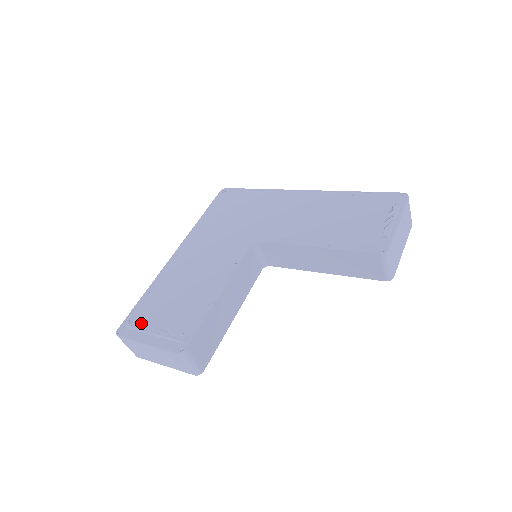
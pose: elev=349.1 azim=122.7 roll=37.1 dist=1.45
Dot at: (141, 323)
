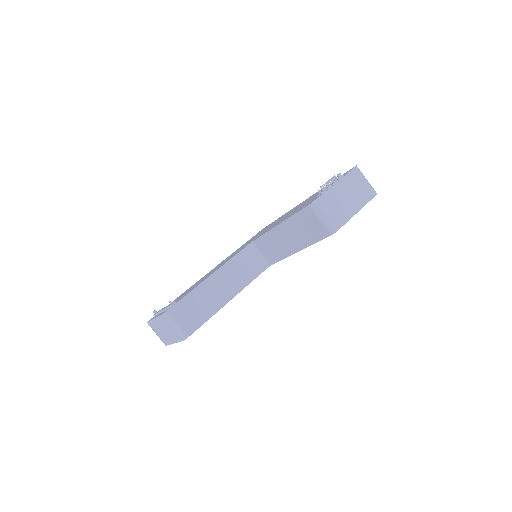
Dot at: occluded
